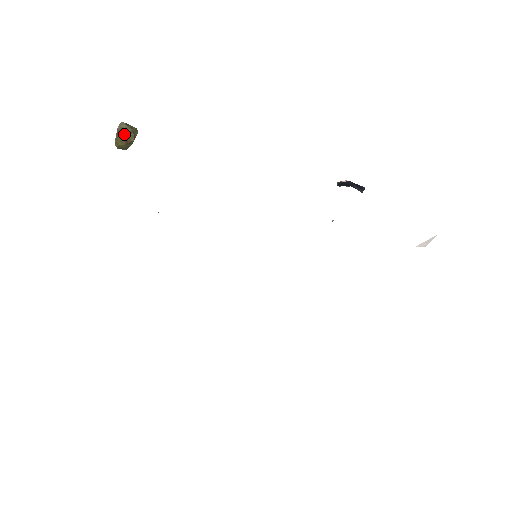
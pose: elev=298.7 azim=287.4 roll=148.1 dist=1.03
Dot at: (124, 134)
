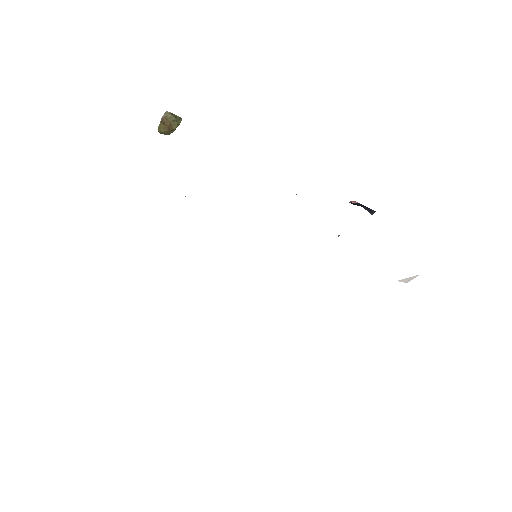
Dot at: (168, 122)
